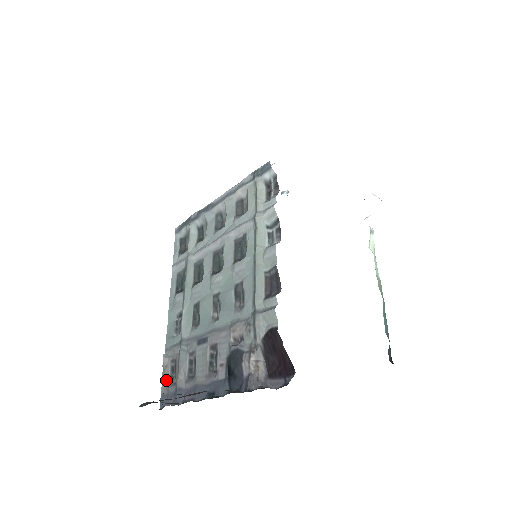
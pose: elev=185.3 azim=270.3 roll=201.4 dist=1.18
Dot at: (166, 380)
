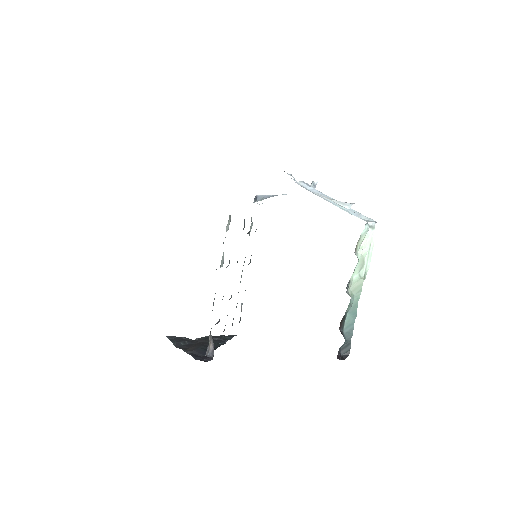
Dot at: occluded
